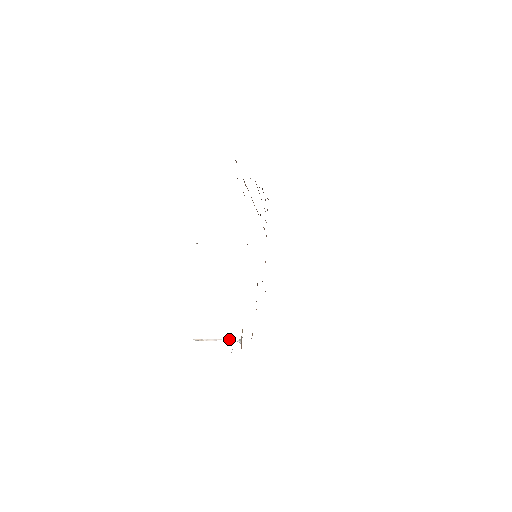
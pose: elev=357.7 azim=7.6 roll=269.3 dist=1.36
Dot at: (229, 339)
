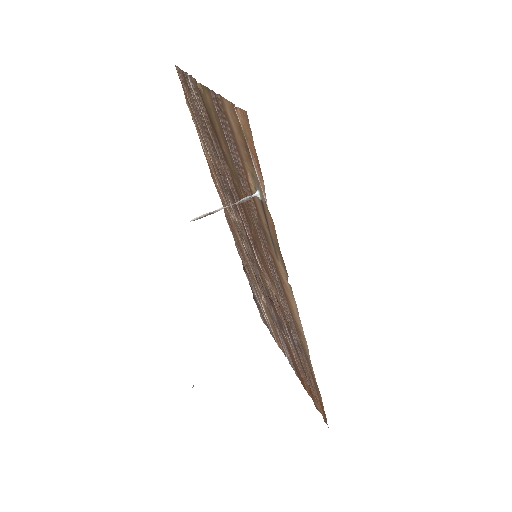
Dot at: (241, 200)
